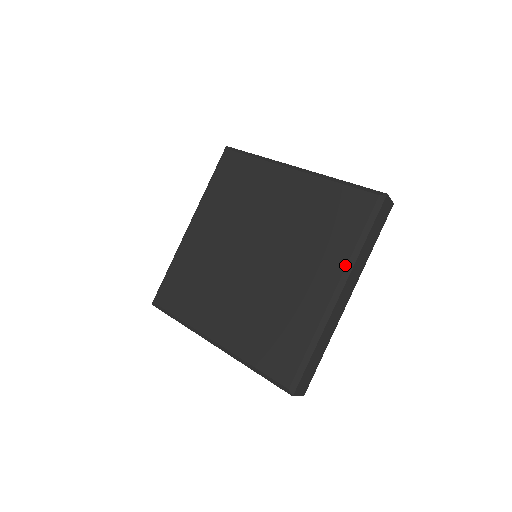
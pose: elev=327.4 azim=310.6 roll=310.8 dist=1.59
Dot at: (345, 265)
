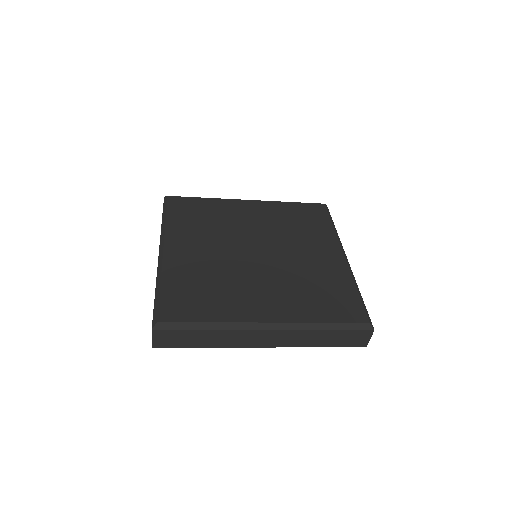
Dot at: (337, 239)
